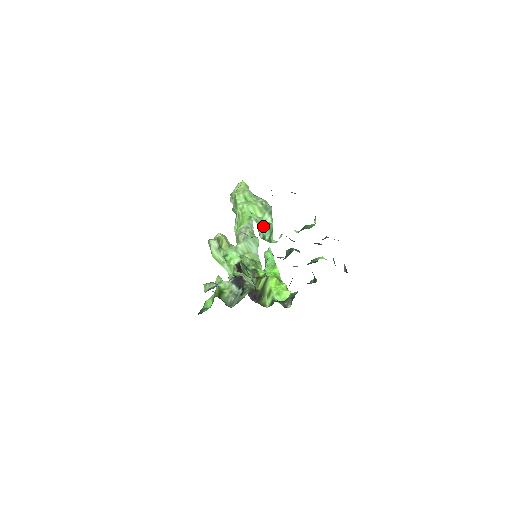
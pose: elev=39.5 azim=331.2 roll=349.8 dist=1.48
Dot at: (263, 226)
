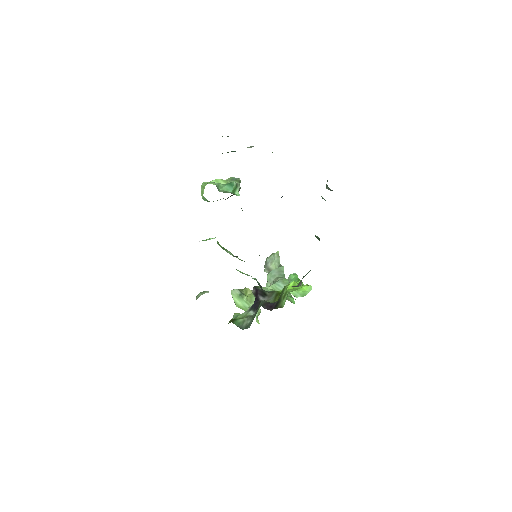
Dot at: (224, 185)
